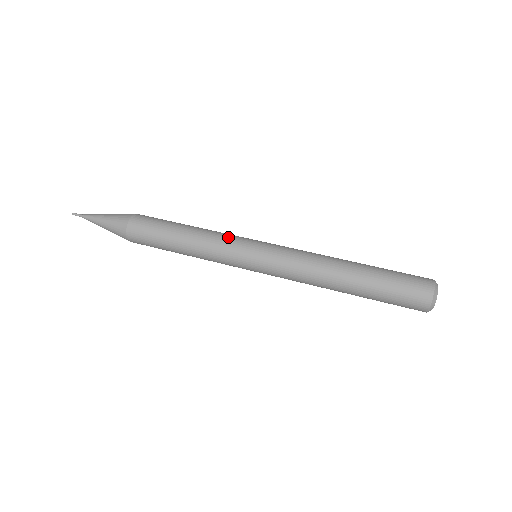
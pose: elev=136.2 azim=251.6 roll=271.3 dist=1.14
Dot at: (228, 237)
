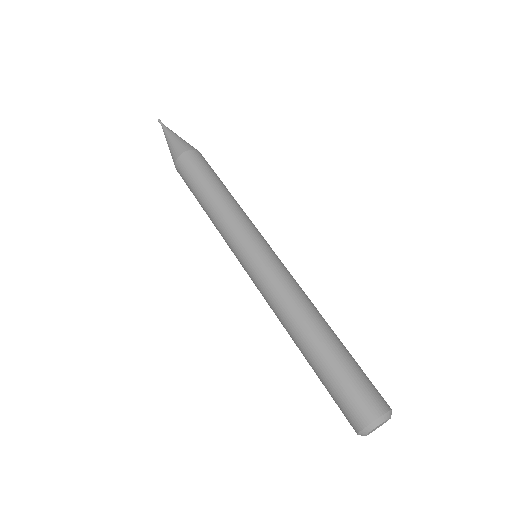
Dot at: (232, 227)
